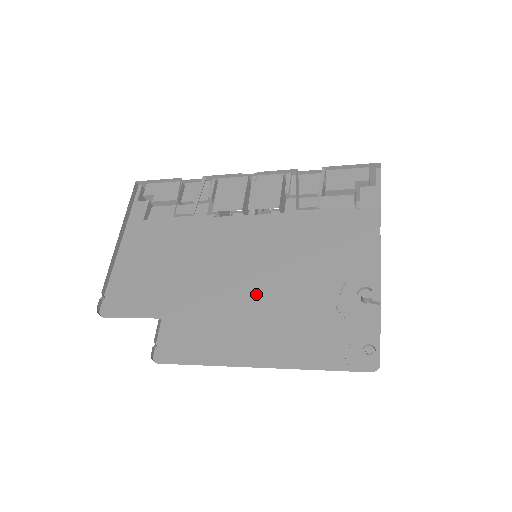
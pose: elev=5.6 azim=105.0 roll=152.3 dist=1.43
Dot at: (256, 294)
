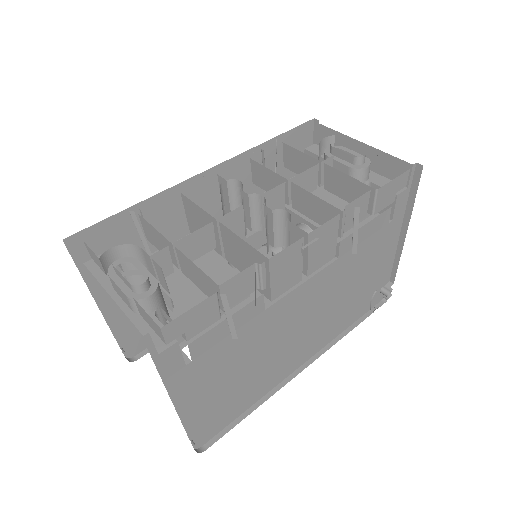
Dot at: (321, 336)
